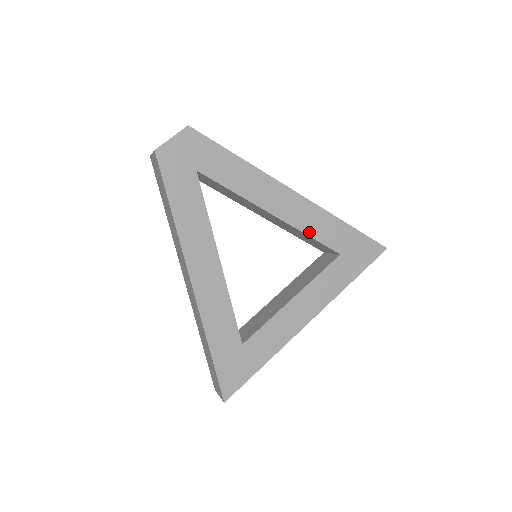
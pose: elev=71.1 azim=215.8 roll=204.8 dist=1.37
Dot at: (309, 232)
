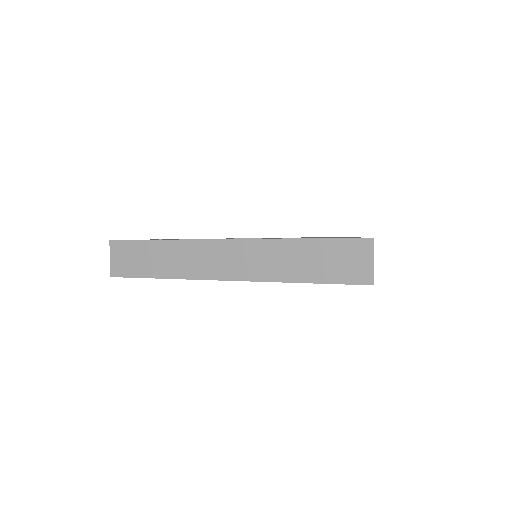
Dot at: occluded
